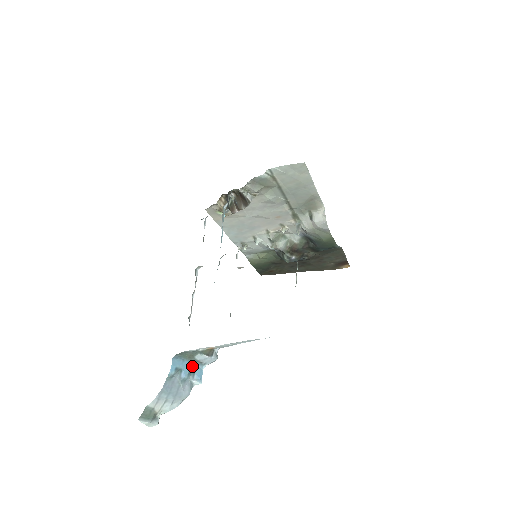
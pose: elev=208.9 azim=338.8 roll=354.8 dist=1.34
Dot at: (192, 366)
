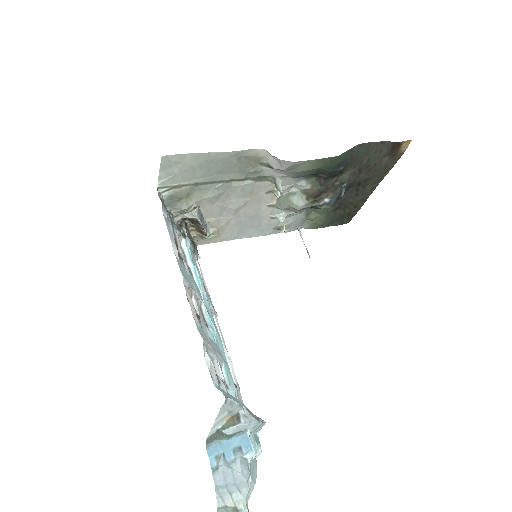
Dot at: (234, 441)
